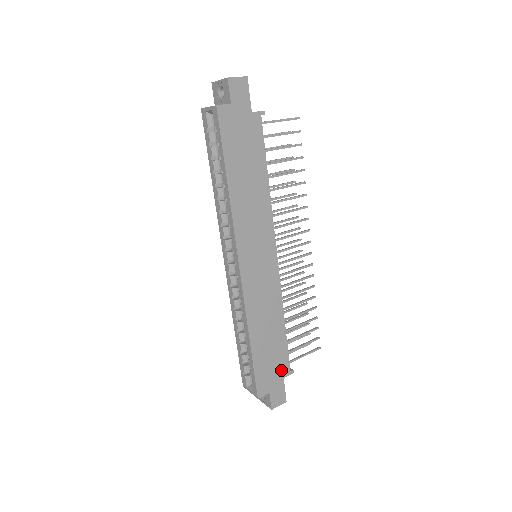
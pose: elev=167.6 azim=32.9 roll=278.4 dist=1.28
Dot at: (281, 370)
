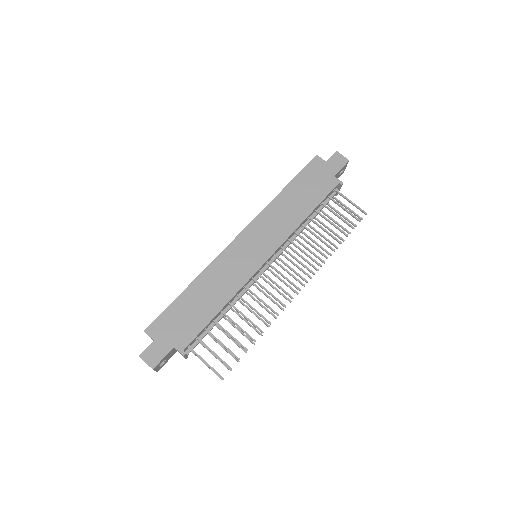
Dot at: (180, 338)
